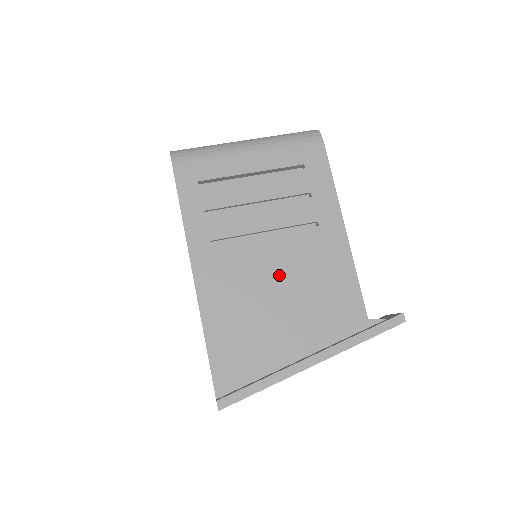
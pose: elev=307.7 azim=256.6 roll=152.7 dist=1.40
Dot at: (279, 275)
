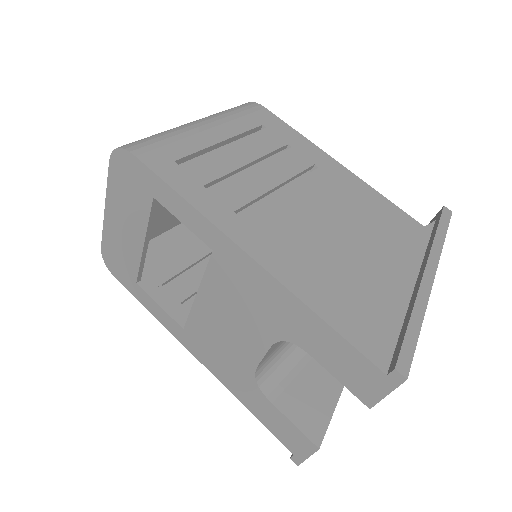
Dot at: (326, 219)
